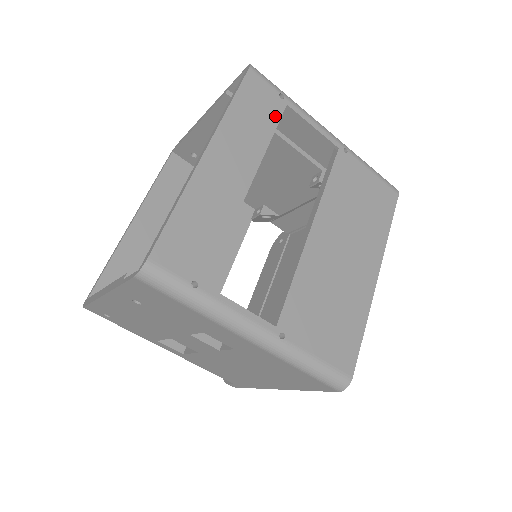
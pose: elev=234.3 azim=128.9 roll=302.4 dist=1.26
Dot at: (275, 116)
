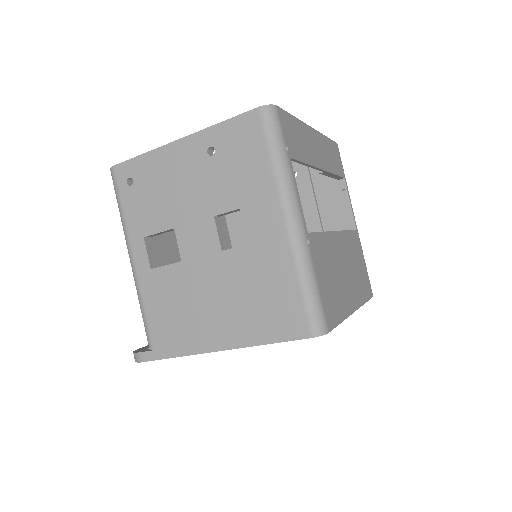
Dot at: (339, 172)
